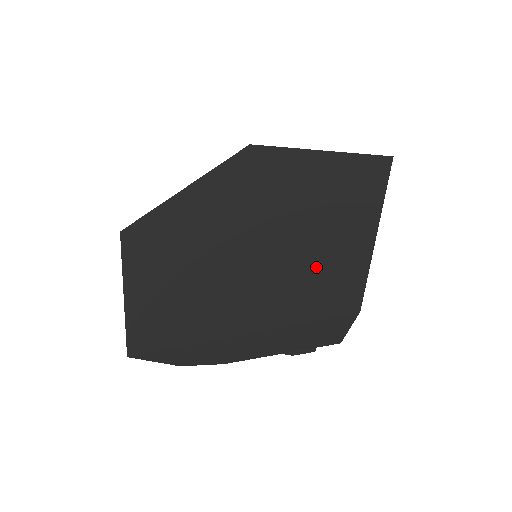
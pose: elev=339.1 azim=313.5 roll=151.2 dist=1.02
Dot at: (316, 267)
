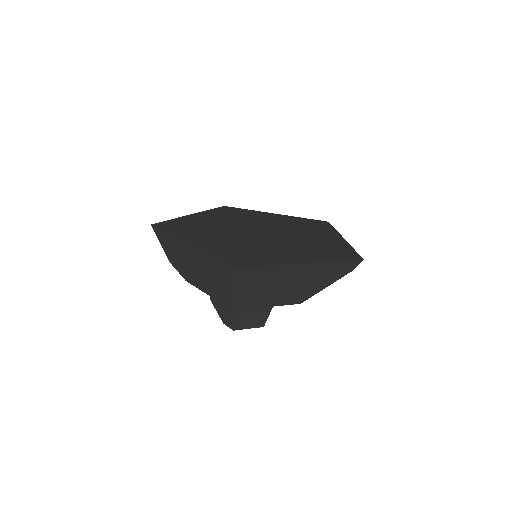
Dot at: (251, 253)
